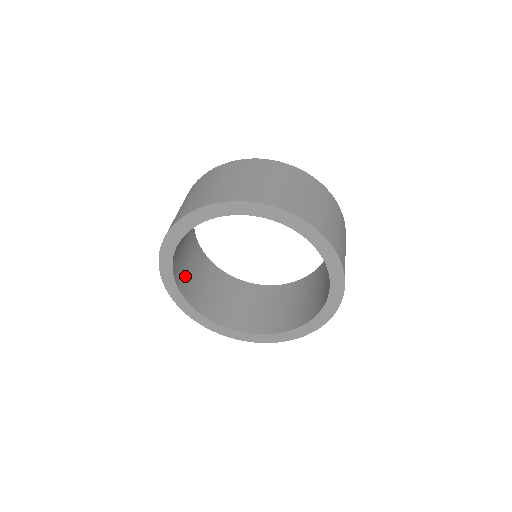
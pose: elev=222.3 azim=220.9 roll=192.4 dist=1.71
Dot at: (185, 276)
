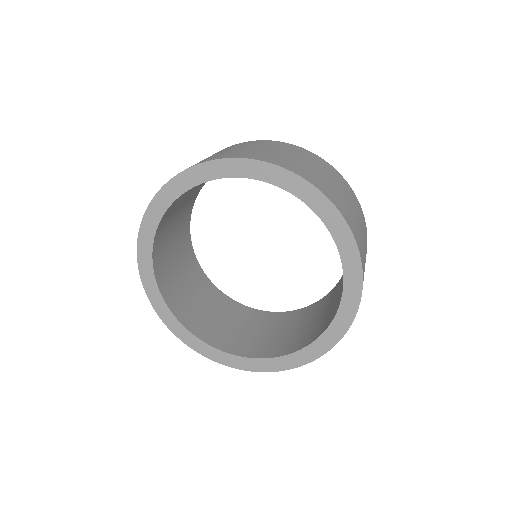
Dot at: (164, 253)
